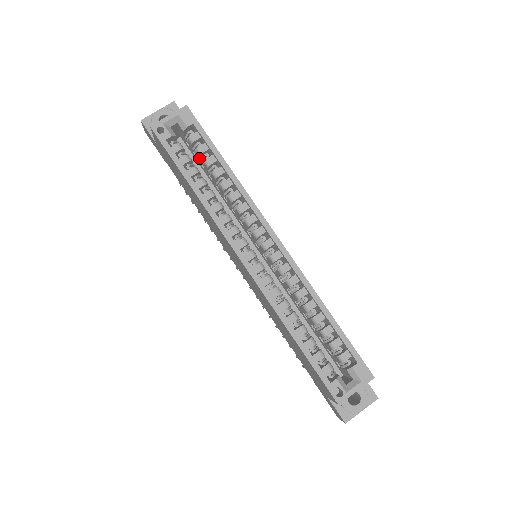
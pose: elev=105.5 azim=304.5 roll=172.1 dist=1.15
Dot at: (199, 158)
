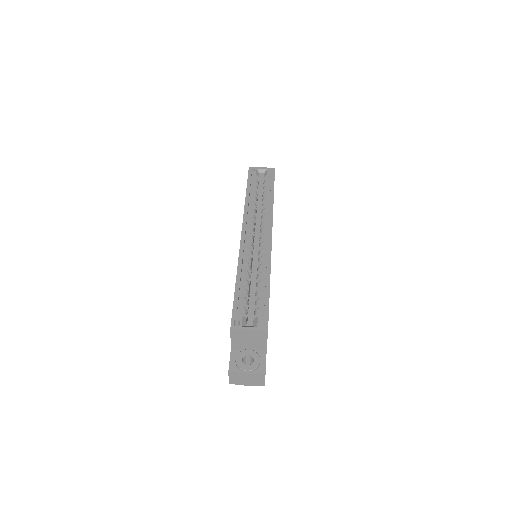
Dot at: occluded
